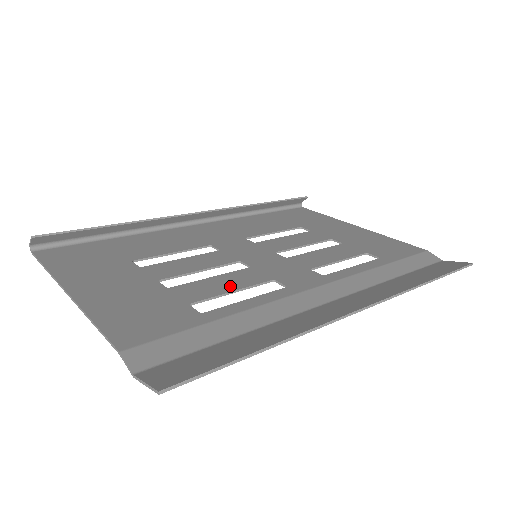
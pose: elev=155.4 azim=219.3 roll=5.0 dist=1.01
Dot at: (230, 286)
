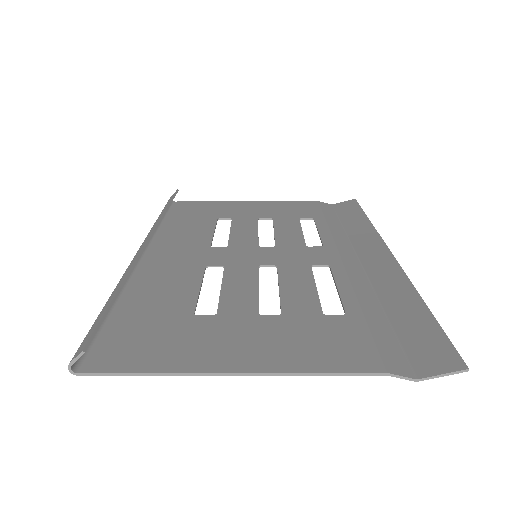
Dot at: (306, 286)
